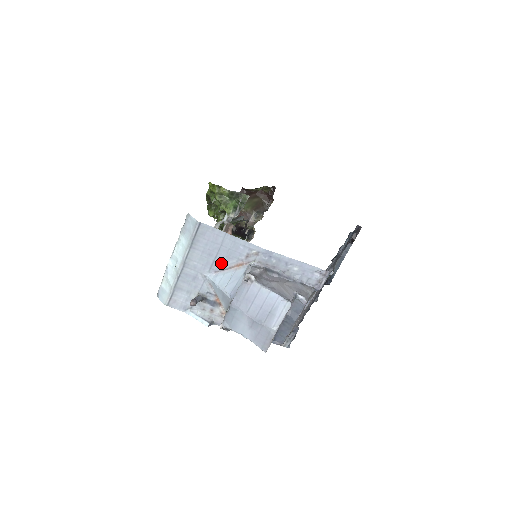
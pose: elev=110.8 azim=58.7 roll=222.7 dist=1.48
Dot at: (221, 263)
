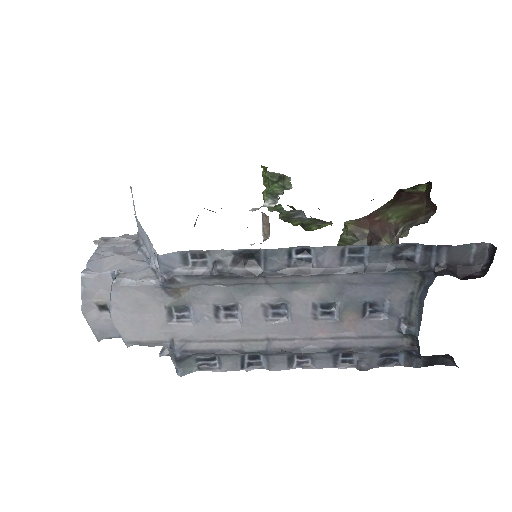
Dot at: occluded
